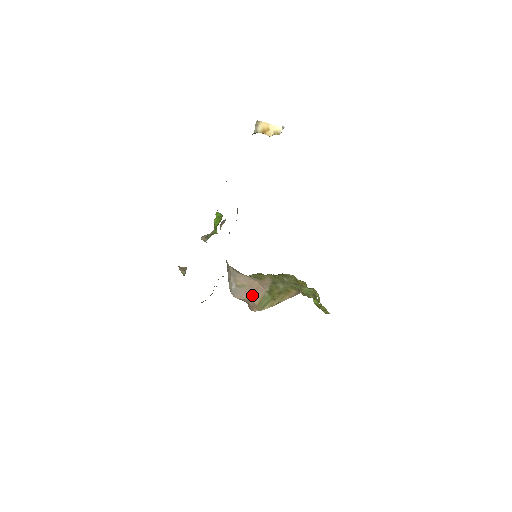
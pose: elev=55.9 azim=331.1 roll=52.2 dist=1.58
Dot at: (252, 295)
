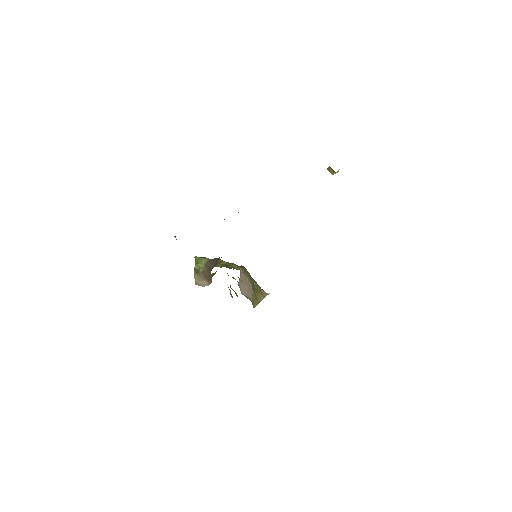
Dot at: (248, 292)
